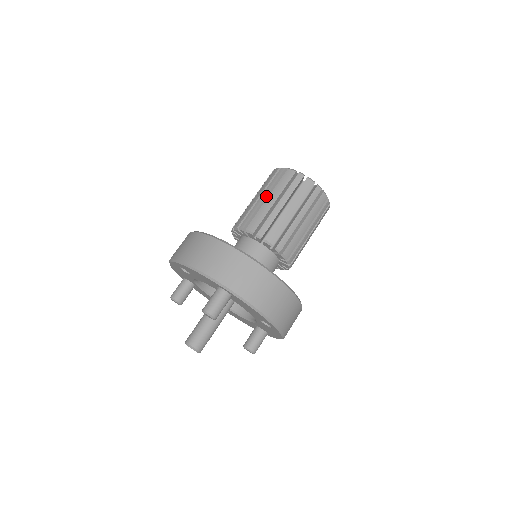
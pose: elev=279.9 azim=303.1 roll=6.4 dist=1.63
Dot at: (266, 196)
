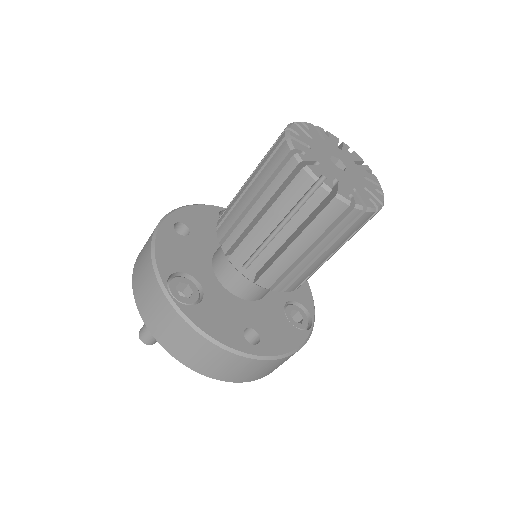
Dot at: (251, 183)
